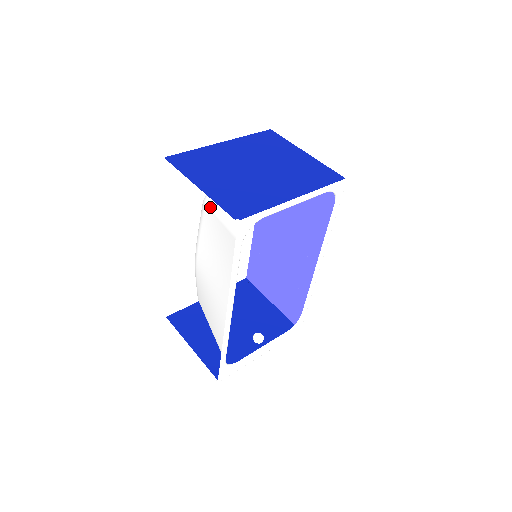
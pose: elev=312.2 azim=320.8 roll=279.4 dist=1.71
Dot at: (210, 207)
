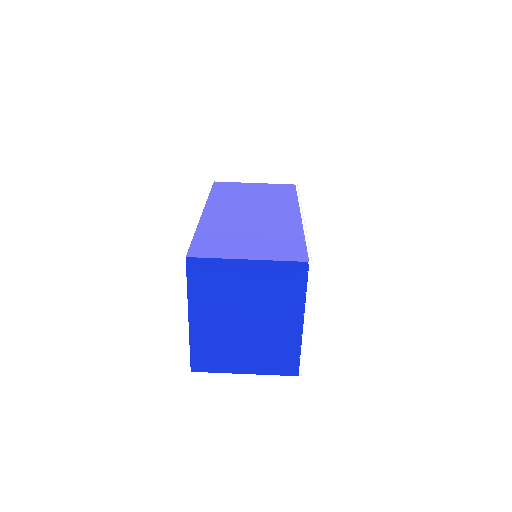
Dot at: occluded
